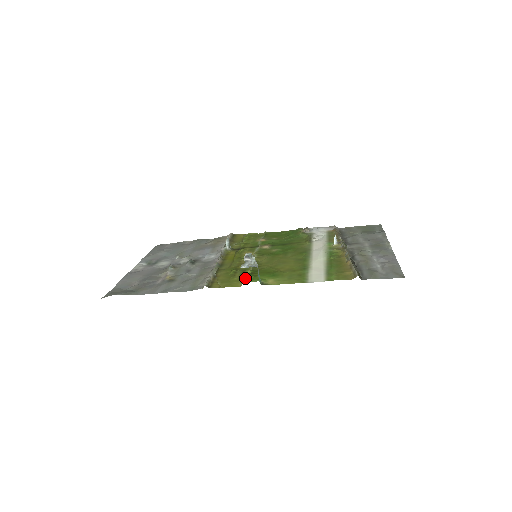
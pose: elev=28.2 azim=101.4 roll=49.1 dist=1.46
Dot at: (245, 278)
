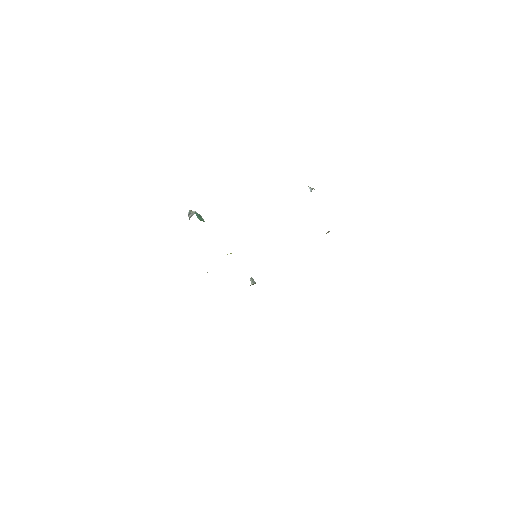
Dot at: occluded
